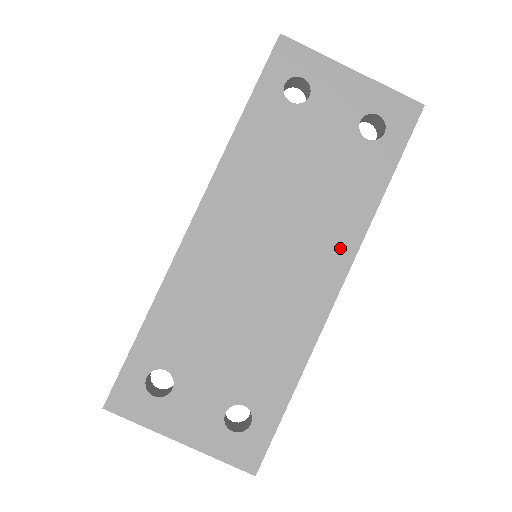
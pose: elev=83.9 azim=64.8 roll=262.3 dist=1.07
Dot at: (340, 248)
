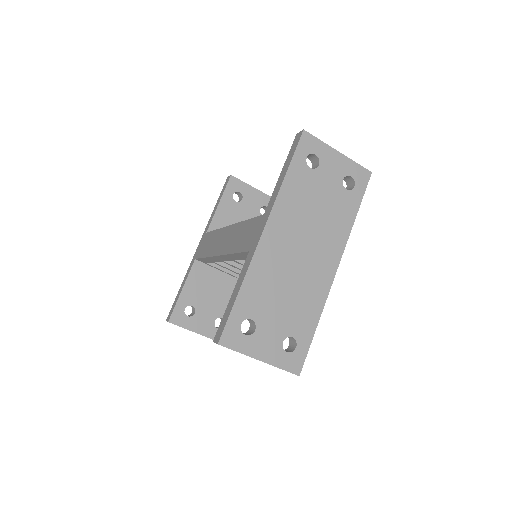
Dot at: (336, 248)
